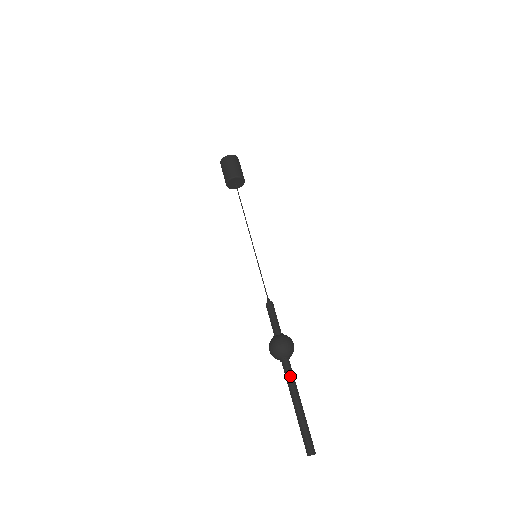
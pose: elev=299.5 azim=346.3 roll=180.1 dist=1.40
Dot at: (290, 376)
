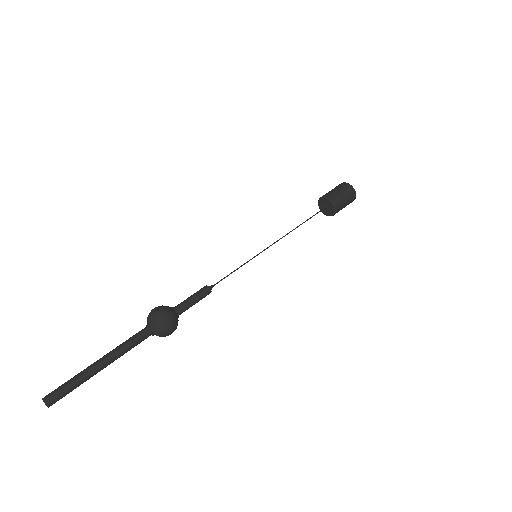
Dot at: (132, 343)
